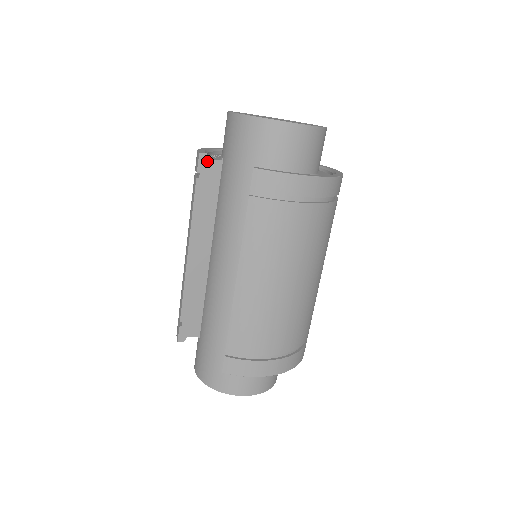
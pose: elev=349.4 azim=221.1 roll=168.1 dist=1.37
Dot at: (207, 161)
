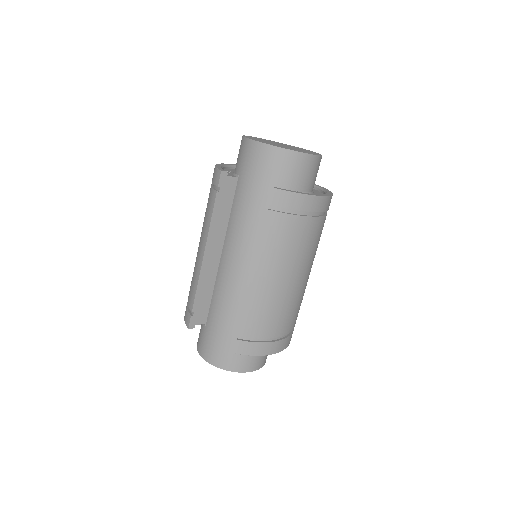
Dot at: (226, 178)
